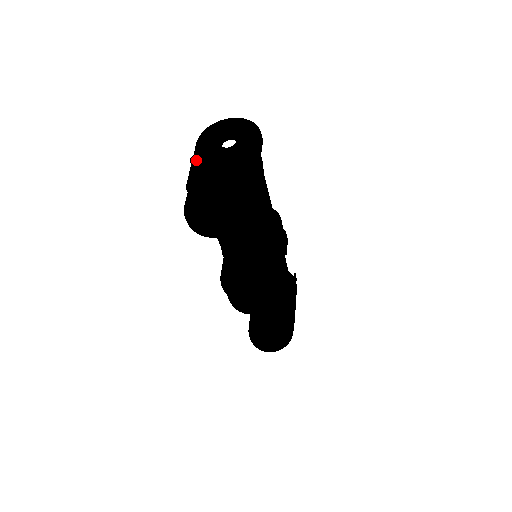
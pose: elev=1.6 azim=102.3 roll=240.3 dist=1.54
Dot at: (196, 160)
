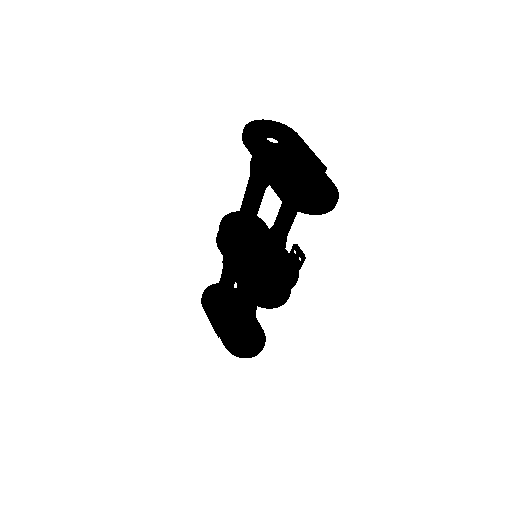
Dot at: (260, 155)
